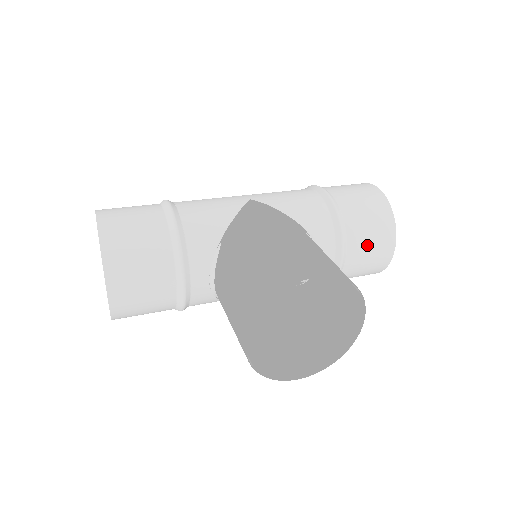
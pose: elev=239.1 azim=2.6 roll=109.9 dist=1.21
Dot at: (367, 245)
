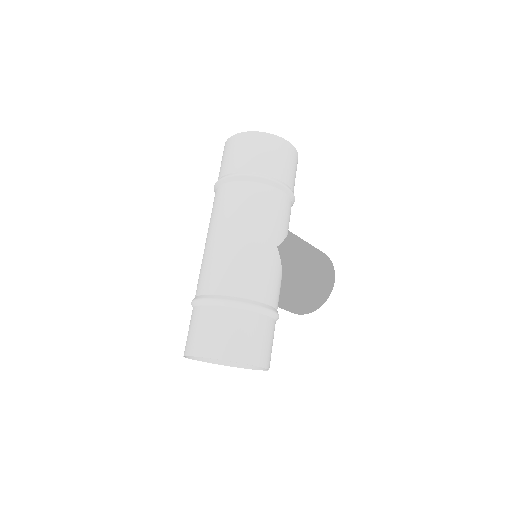
Dot at: occluded
